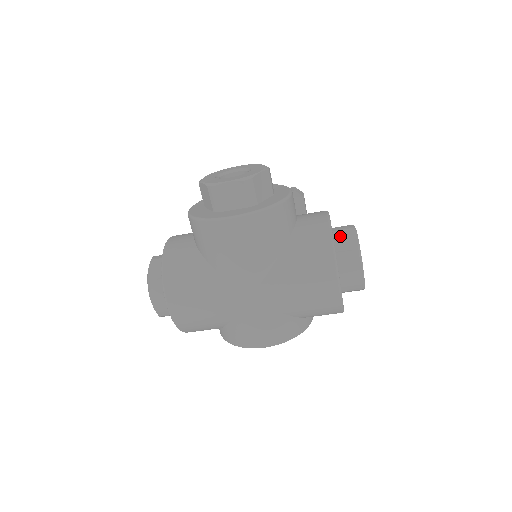
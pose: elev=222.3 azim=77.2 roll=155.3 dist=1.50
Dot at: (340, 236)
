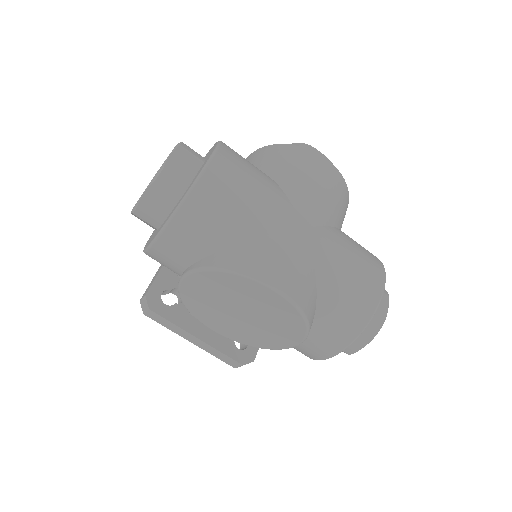
Dot at: occluded
